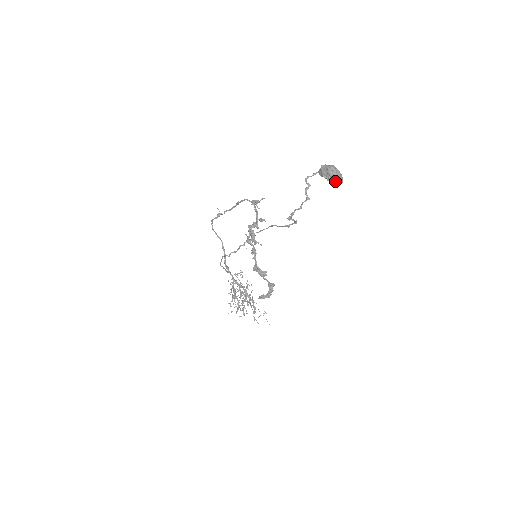
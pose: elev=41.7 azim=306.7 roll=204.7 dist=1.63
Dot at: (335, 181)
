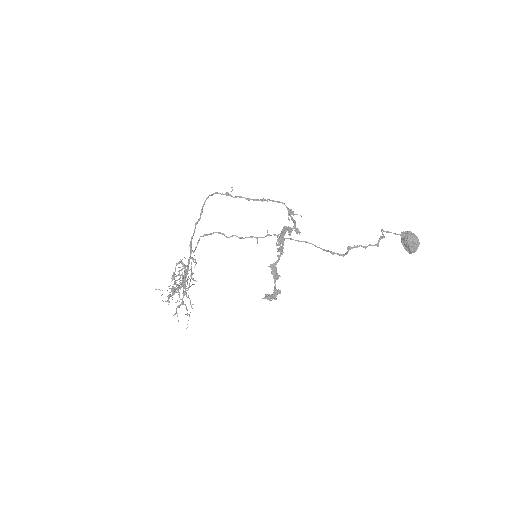
Dot at: (411, 249)
